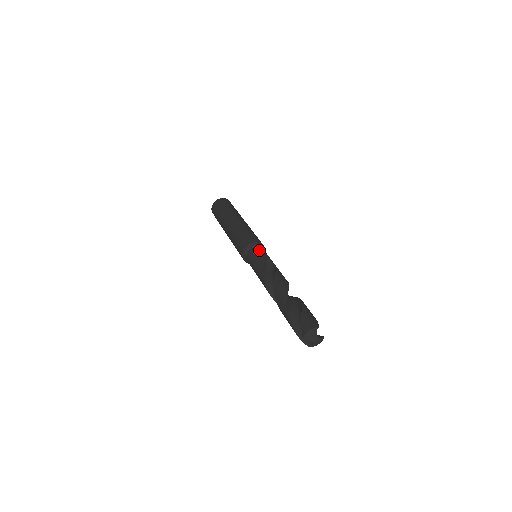
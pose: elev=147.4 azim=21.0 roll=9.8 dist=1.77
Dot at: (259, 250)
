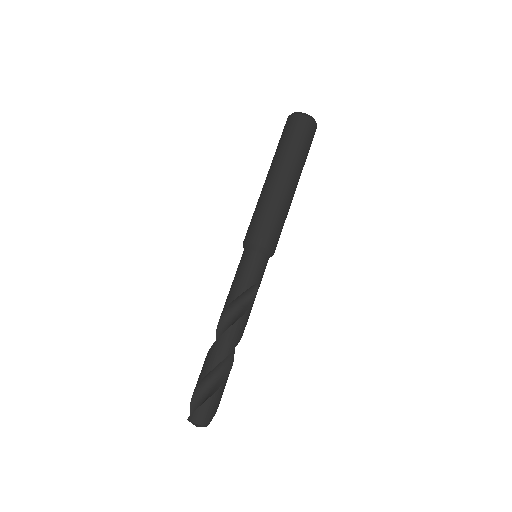
Dot at: (261, 263)
